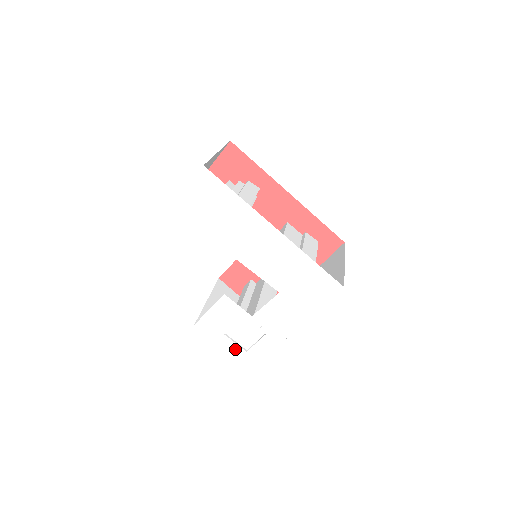
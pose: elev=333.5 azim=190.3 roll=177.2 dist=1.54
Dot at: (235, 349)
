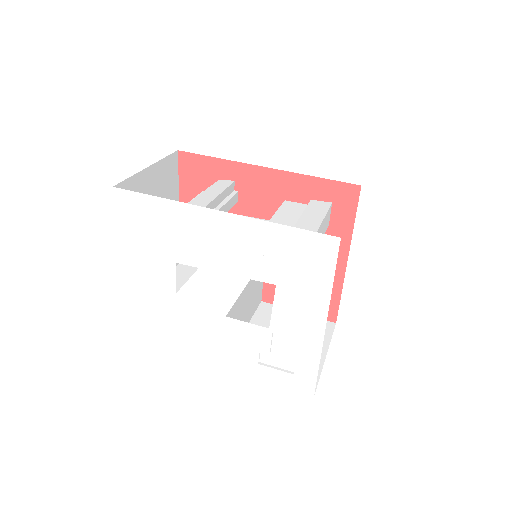
Dot at: (280, 376)
